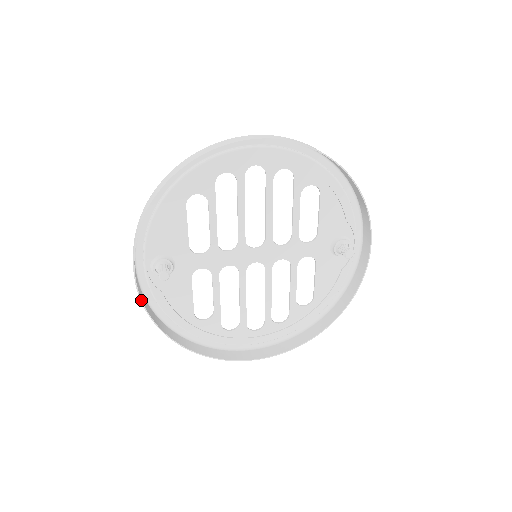
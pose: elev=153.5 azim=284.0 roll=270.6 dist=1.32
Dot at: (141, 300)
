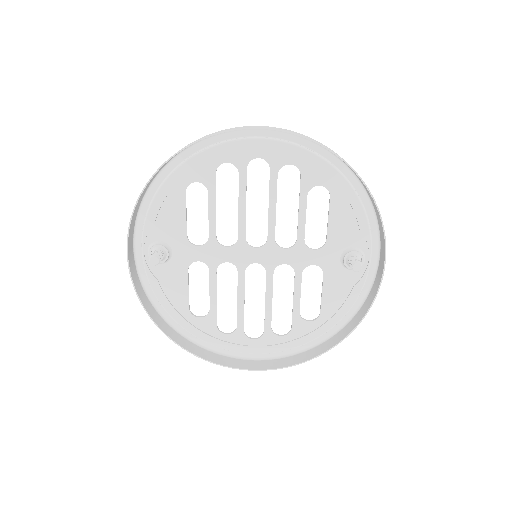
Dot at: (133, 283)
